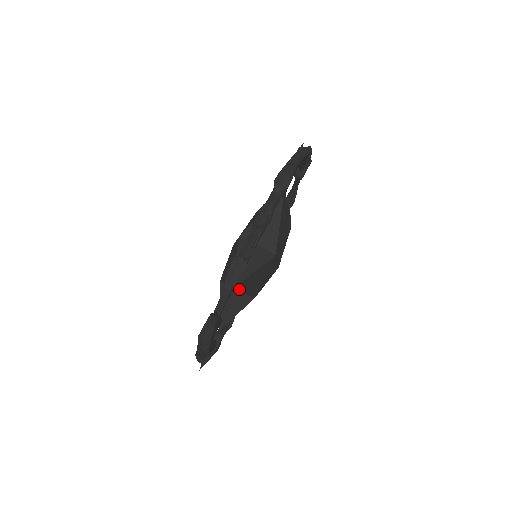
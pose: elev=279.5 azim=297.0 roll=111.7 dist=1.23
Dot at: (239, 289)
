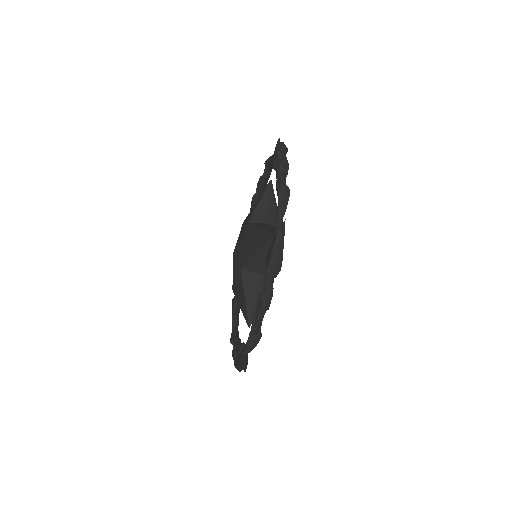
Dot at: occluded
